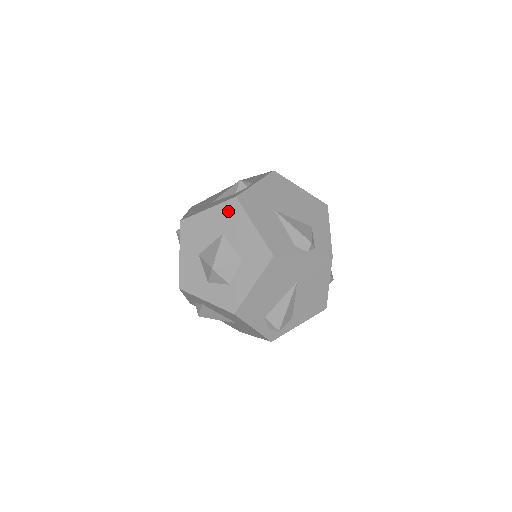
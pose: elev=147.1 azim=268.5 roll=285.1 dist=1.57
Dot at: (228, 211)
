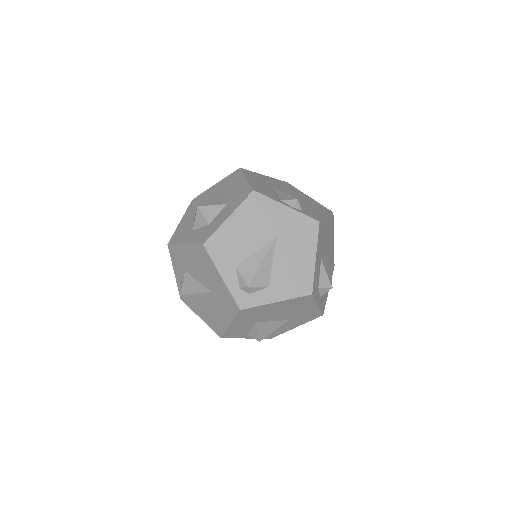
Dot at: (230, 178)
